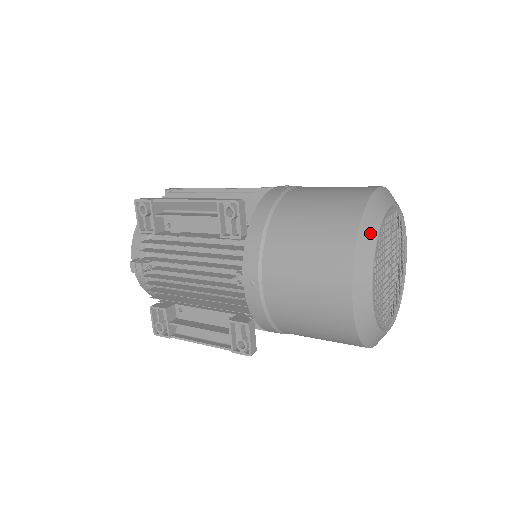
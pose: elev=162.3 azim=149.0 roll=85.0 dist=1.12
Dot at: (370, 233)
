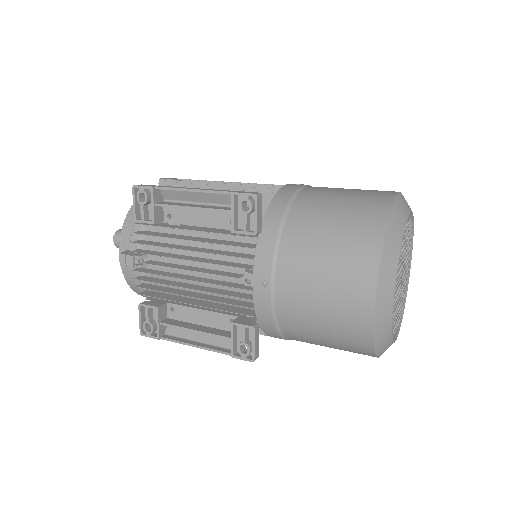
Dot at: (395, 238)
